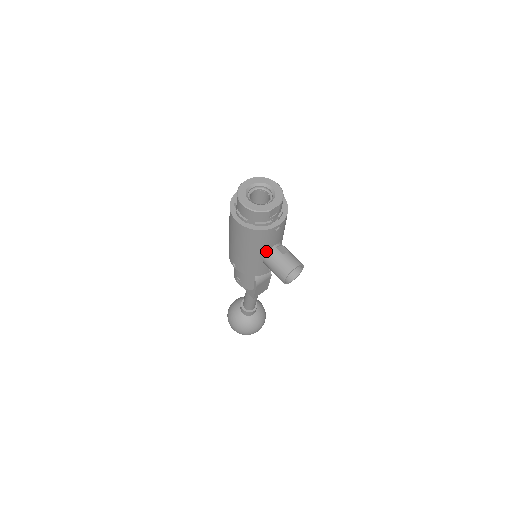
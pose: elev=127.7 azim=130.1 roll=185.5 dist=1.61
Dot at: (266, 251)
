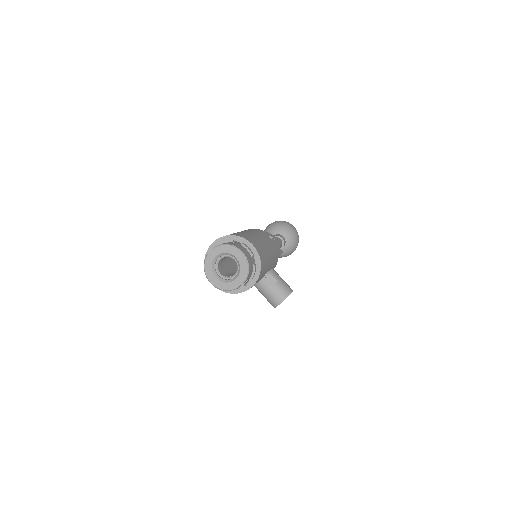
Dot at: occluded
